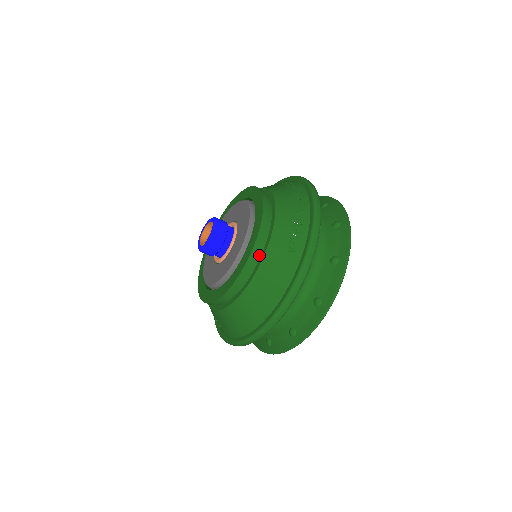
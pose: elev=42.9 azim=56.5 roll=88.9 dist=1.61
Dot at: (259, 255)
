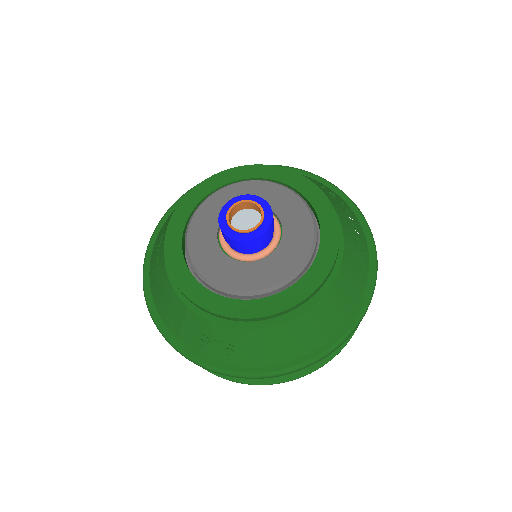
Dot at: occluded
